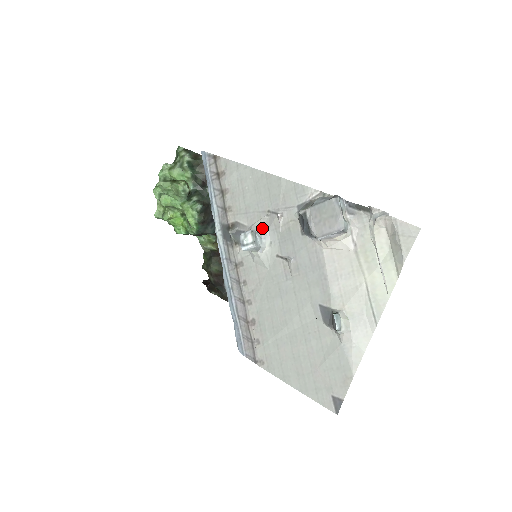
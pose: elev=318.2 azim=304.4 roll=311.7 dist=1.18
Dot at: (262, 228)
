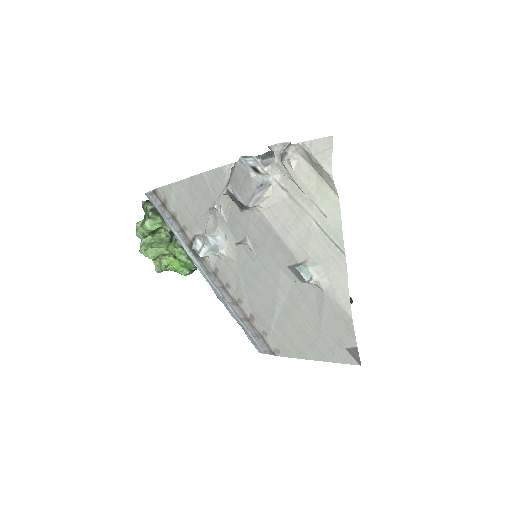
Dot at: (213, 228)
